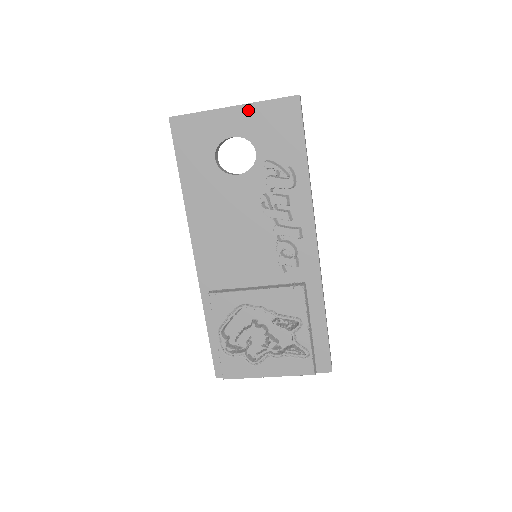
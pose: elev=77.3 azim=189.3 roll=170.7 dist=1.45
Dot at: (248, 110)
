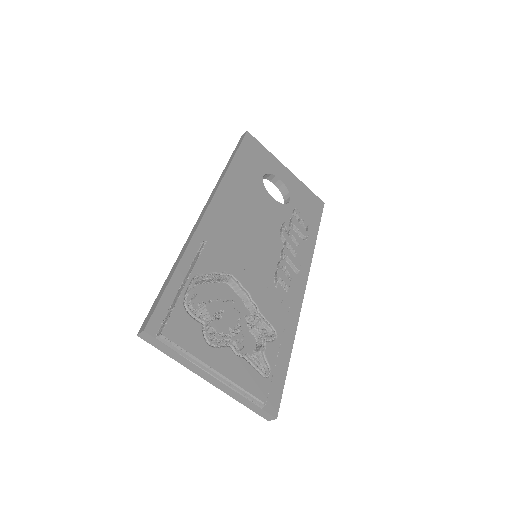
Dot at: (295, 179)
